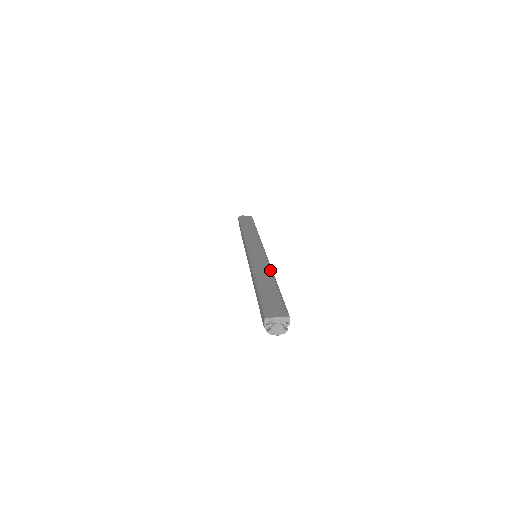
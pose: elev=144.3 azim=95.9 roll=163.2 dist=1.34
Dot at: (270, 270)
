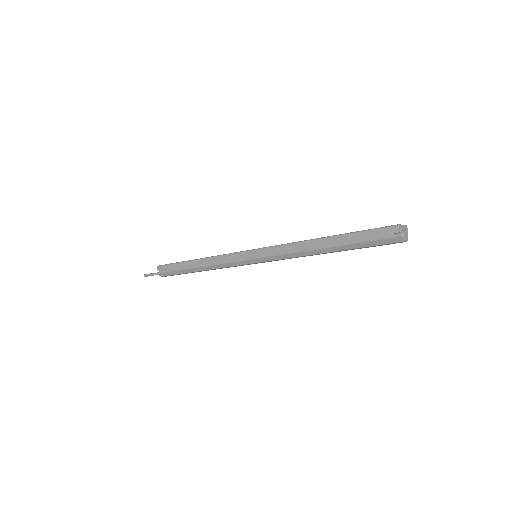
Dot at: occluded
